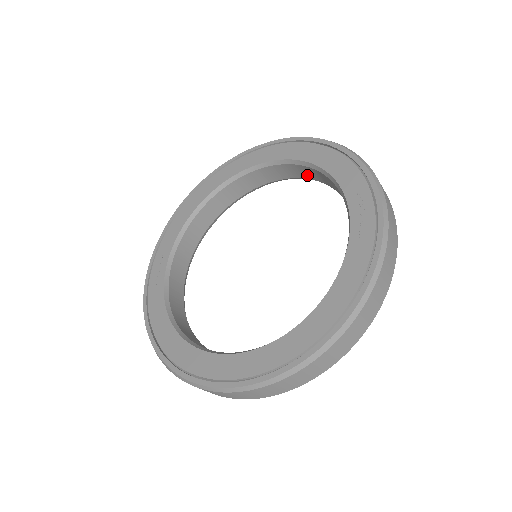
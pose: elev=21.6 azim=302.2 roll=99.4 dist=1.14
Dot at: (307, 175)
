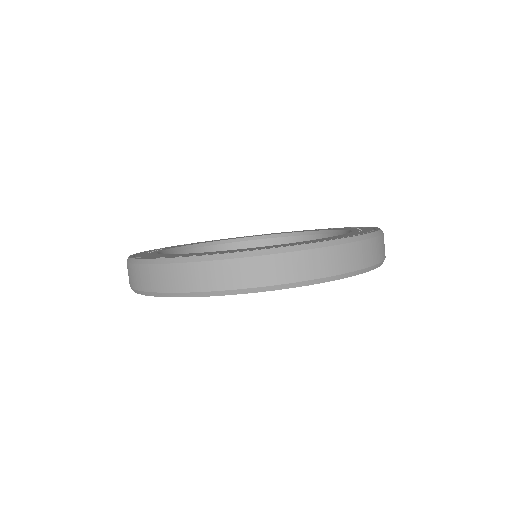
Dot at: occluded
